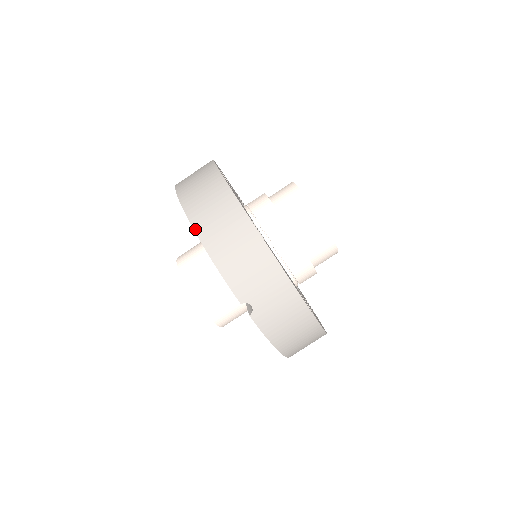
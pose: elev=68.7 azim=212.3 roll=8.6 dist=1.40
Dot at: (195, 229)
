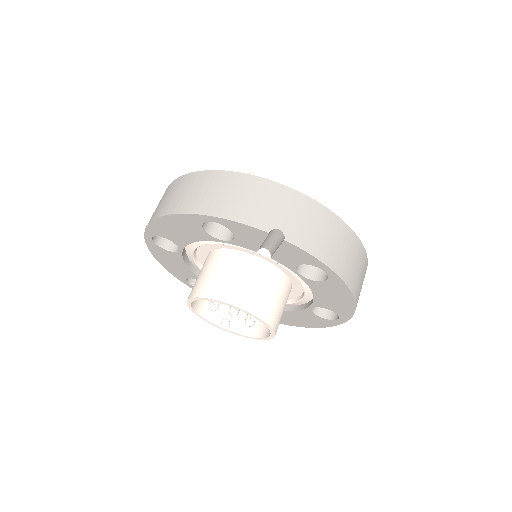
Dot at: (183, 212)
